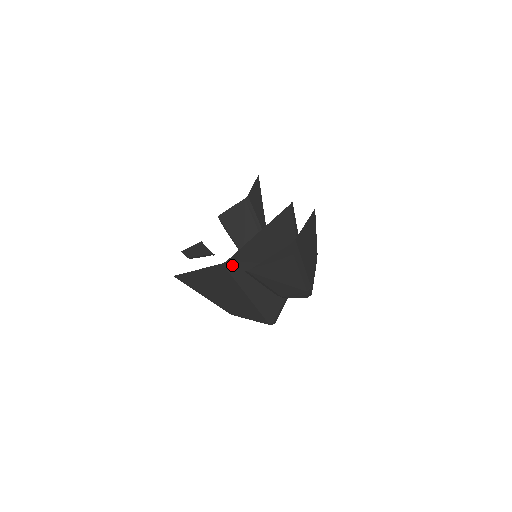
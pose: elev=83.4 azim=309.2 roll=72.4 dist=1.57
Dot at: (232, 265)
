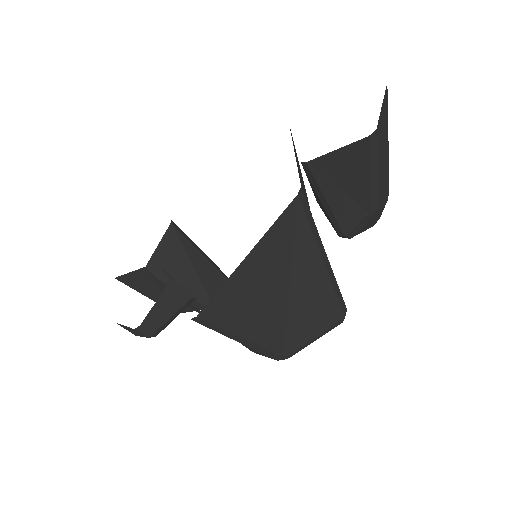
Dot at: (304, 197)
